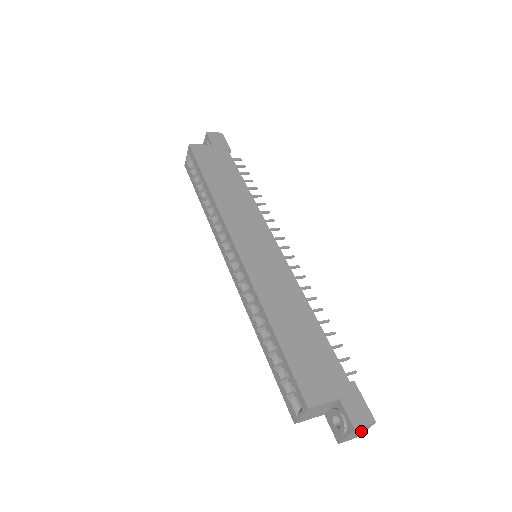
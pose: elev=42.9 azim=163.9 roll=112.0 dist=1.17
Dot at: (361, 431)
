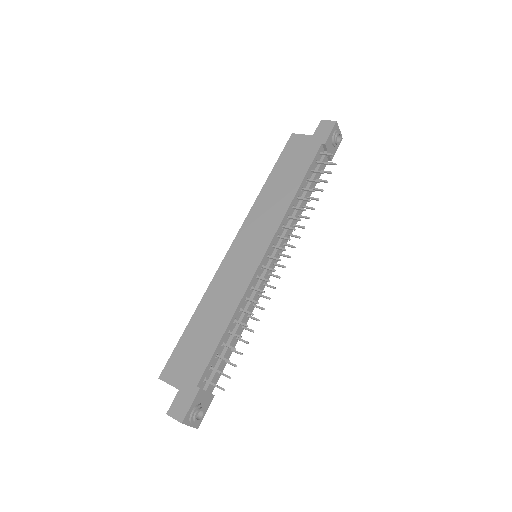
Dot at: occluded
